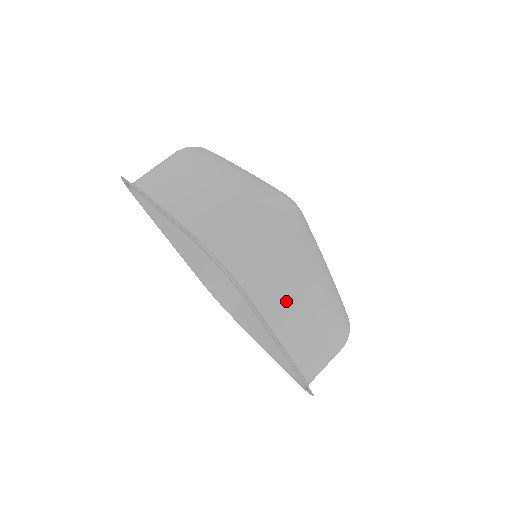
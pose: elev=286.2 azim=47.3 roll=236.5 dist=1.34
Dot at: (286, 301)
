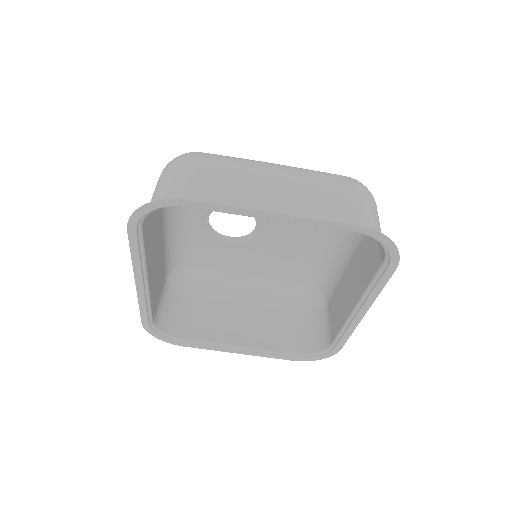
Dot at: (362, 270)
